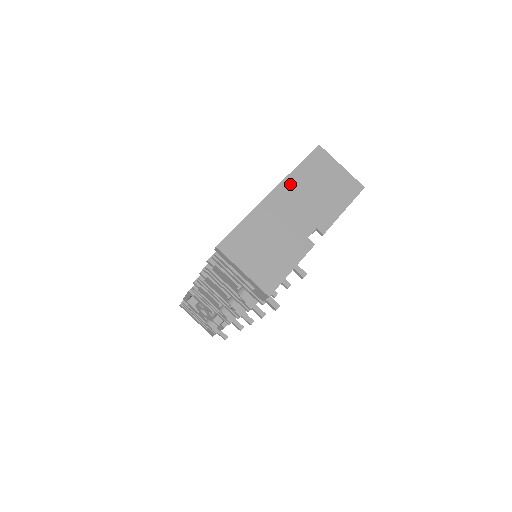
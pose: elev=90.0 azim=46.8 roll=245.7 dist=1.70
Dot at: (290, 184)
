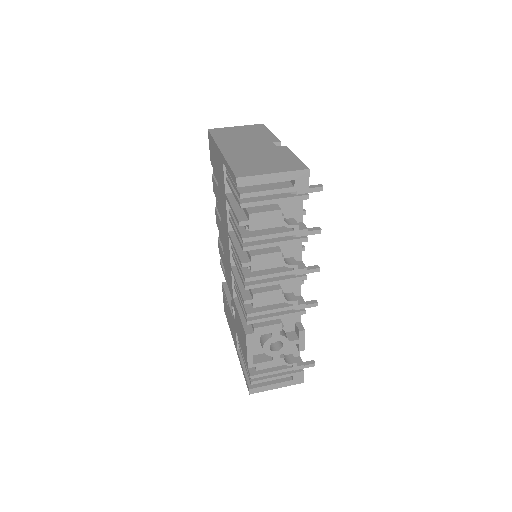
Dot at: (224, 143)
